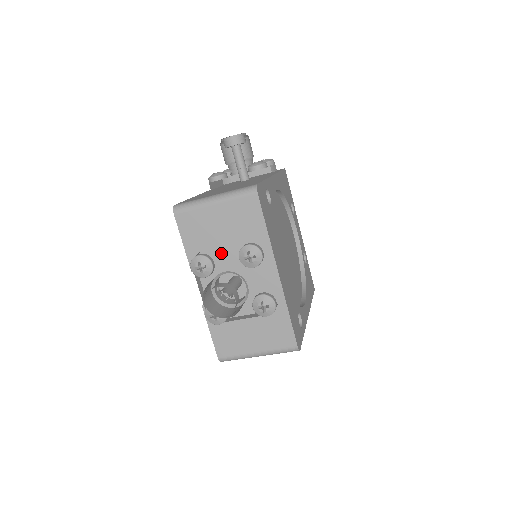
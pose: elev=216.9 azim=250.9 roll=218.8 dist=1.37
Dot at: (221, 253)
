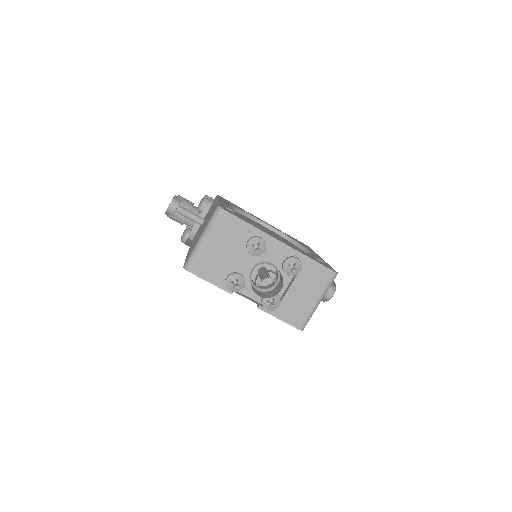
Dot at: (238, 265)
